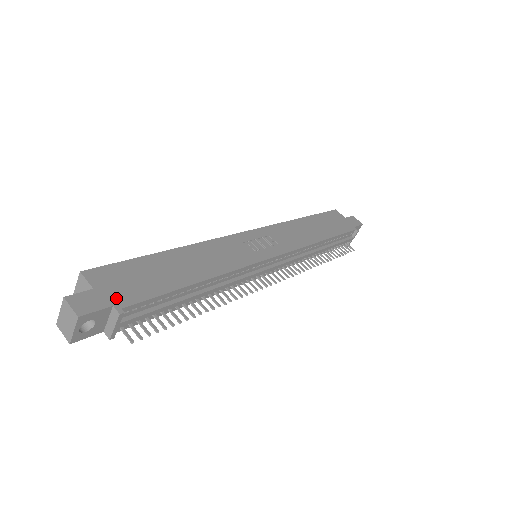
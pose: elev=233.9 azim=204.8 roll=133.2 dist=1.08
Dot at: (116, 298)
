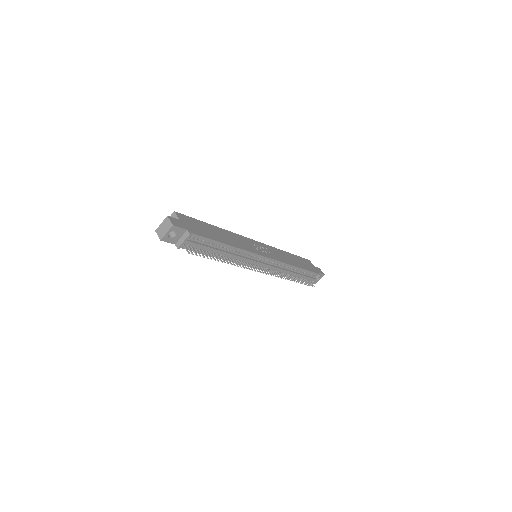
Dot at: (189, 228)
